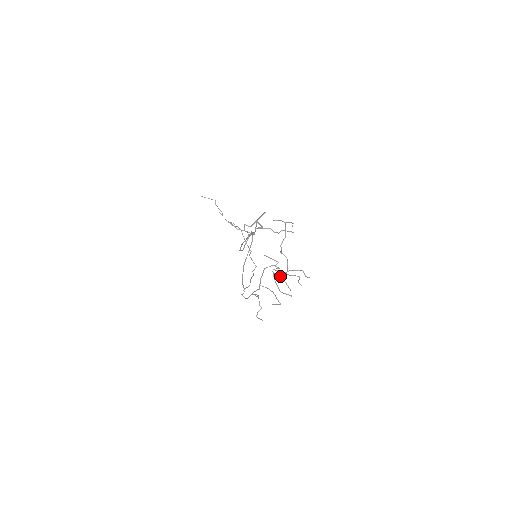
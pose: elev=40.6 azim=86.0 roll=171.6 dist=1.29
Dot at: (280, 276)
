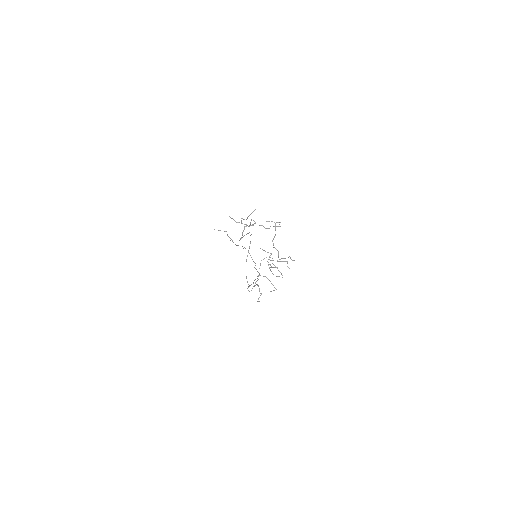
Dot at: (273, 264)
